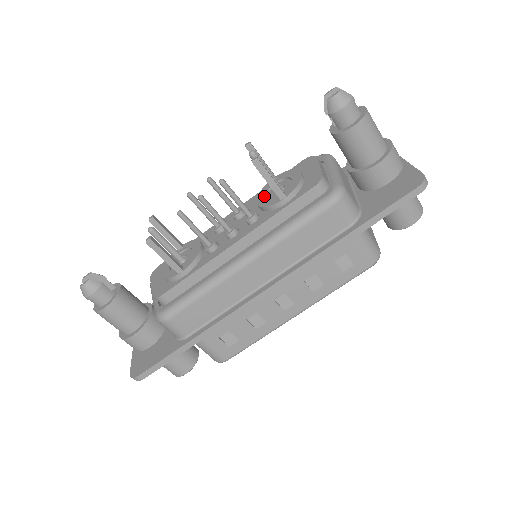
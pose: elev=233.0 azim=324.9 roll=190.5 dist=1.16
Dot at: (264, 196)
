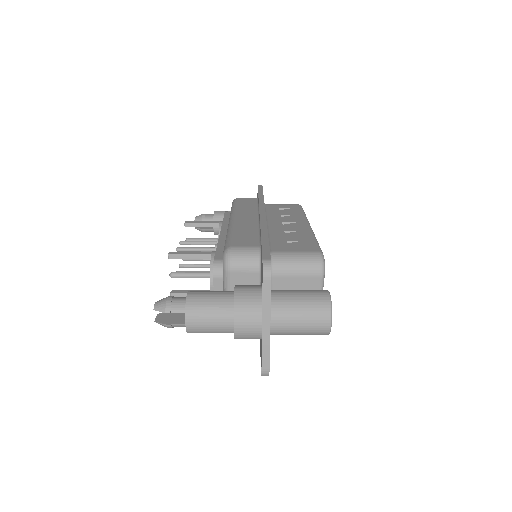
Dot at: occluded
